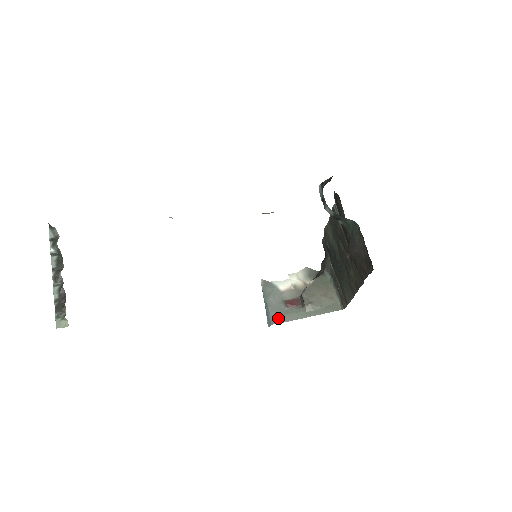
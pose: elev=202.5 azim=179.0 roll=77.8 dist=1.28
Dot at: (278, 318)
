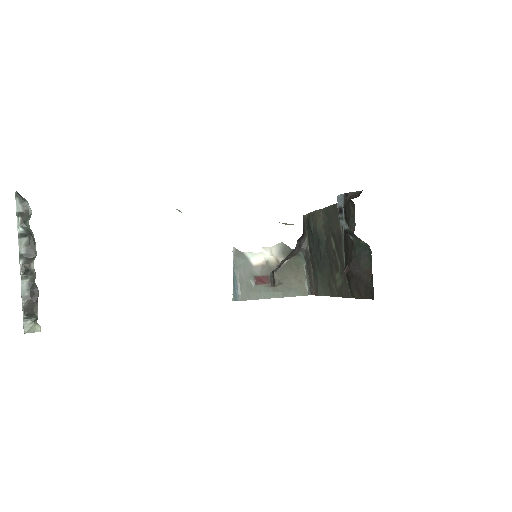
Dot at: (245, 295)
